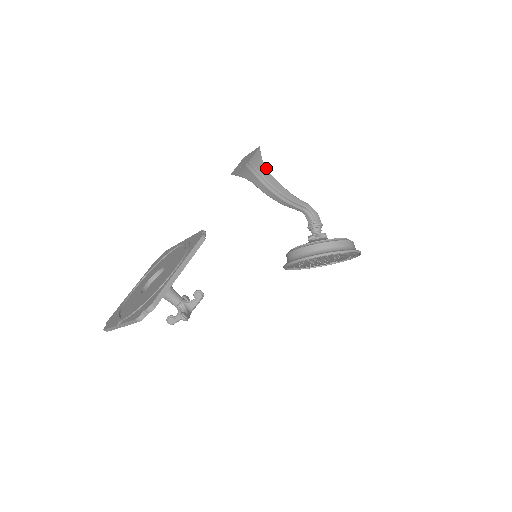
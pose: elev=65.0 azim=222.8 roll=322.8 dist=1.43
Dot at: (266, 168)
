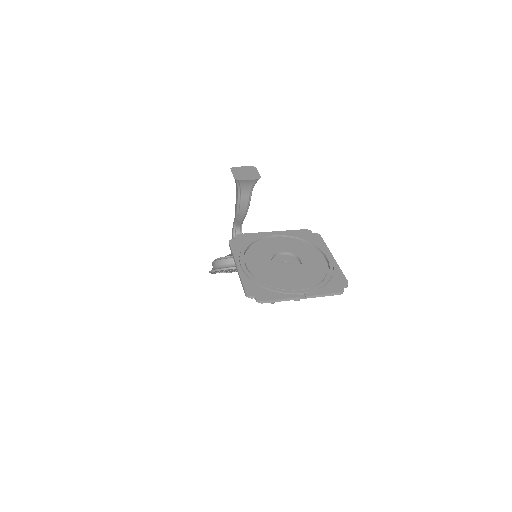
Dot at: occluded
